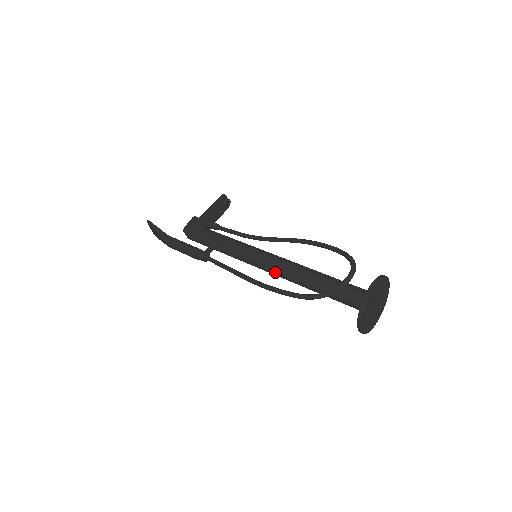
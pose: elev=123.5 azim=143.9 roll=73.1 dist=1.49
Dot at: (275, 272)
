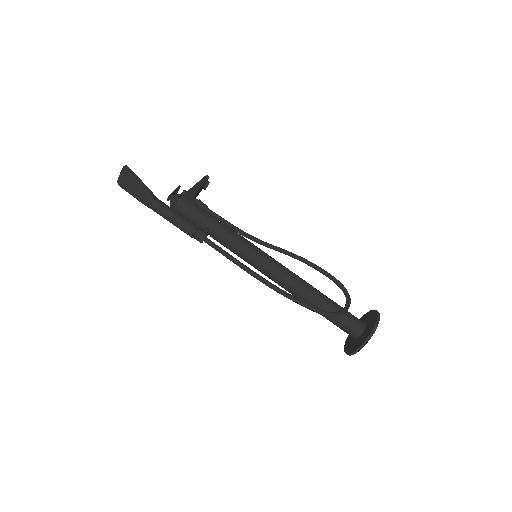
Dot at: (280, 279)
